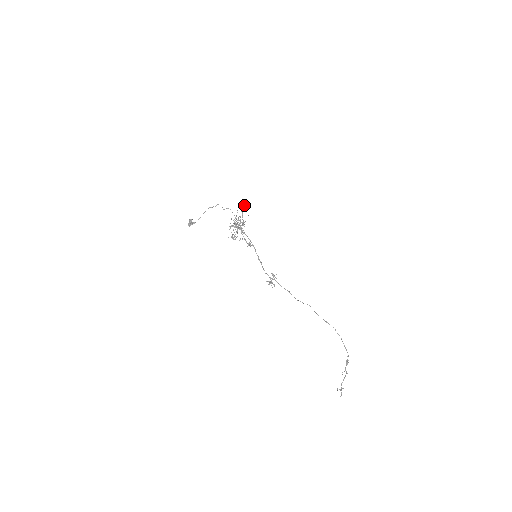
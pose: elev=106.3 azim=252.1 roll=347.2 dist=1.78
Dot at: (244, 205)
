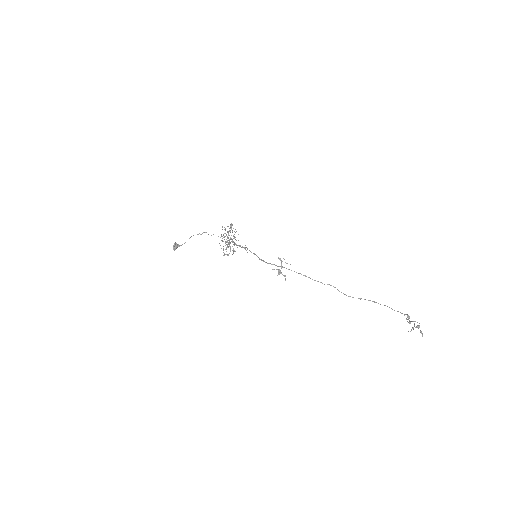
Dot at: occluded
